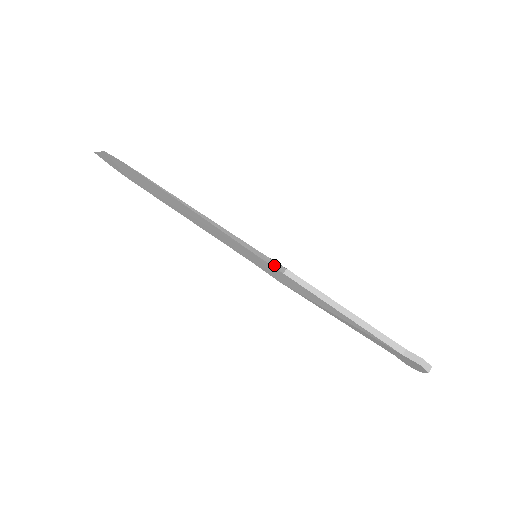
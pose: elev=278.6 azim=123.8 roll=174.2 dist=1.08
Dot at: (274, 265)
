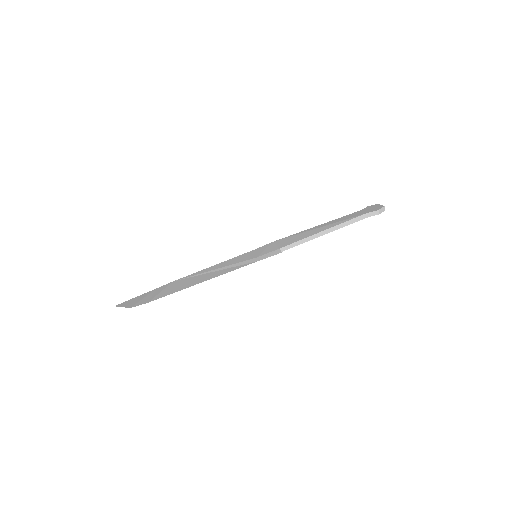
Dot at: (273, 255)
